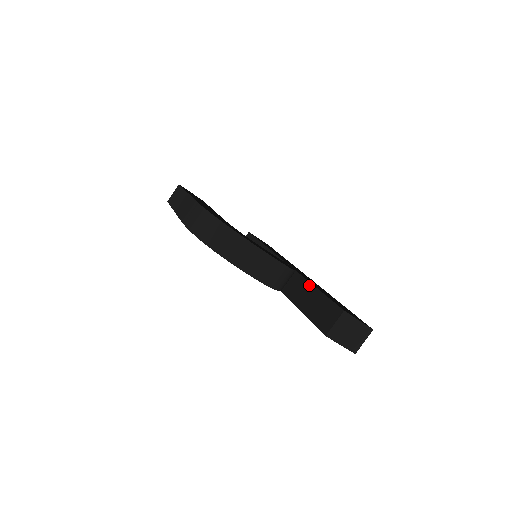
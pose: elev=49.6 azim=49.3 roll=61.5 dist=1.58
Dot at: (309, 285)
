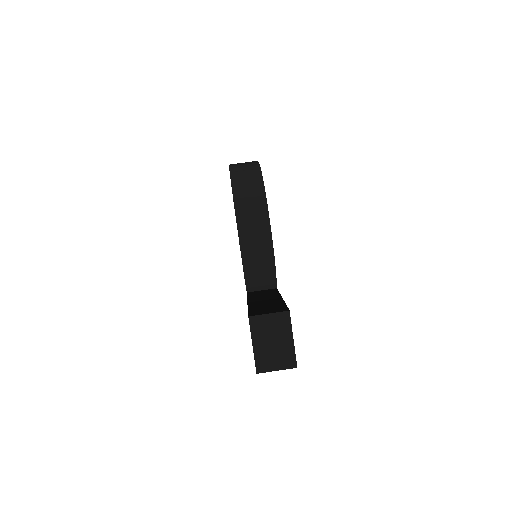
Dot at: (277, 295)
